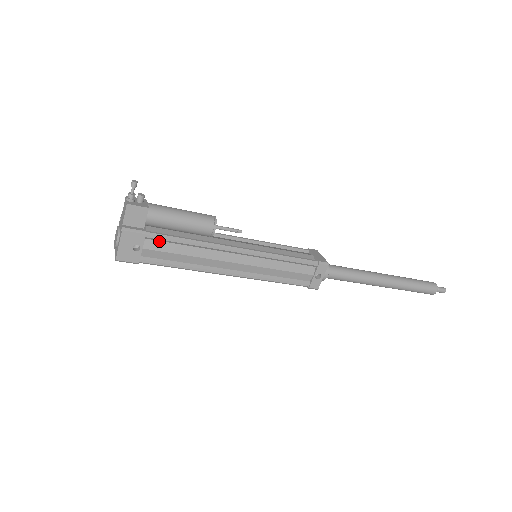
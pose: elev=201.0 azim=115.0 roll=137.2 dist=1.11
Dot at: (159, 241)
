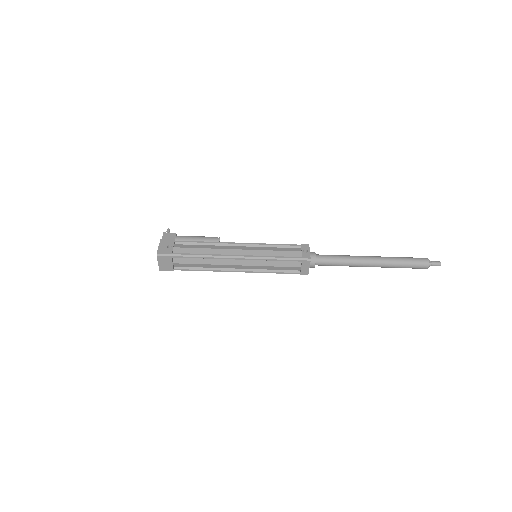
Dot at: (184, 245)
